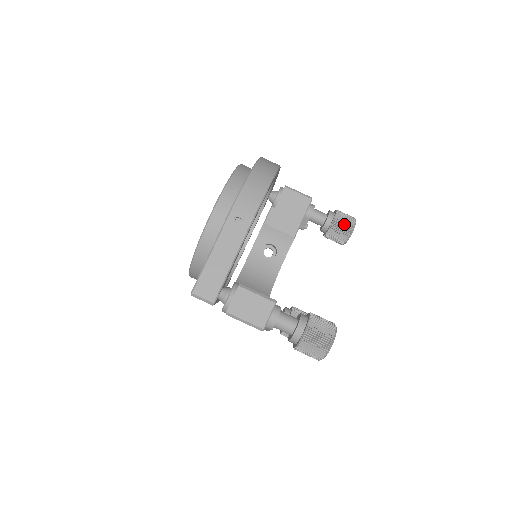
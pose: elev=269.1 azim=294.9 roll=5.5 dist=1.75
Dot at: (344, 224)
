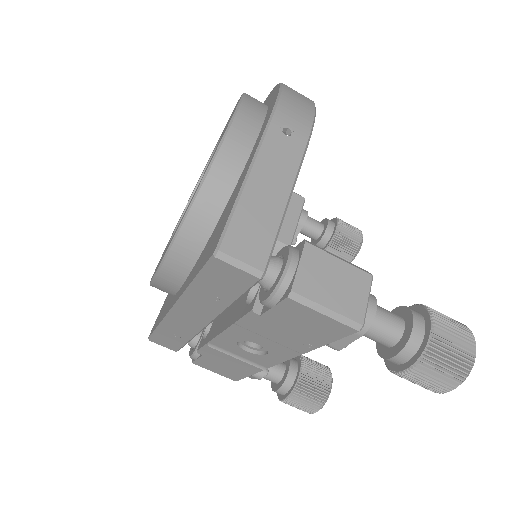
Dot at: (351, 232)
